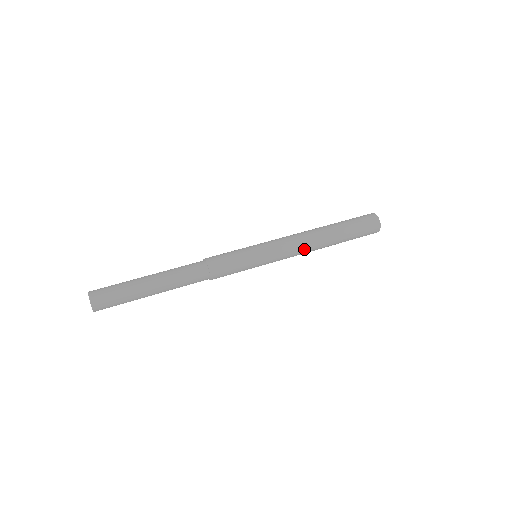
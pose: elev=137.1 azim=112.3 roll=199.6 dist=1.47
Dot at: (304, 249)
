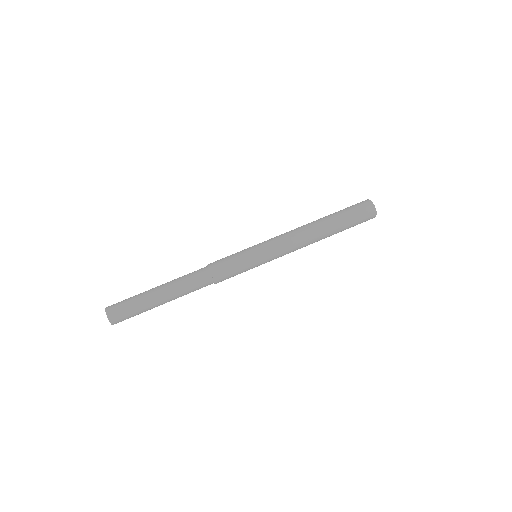
Dot at: (301, 244)
